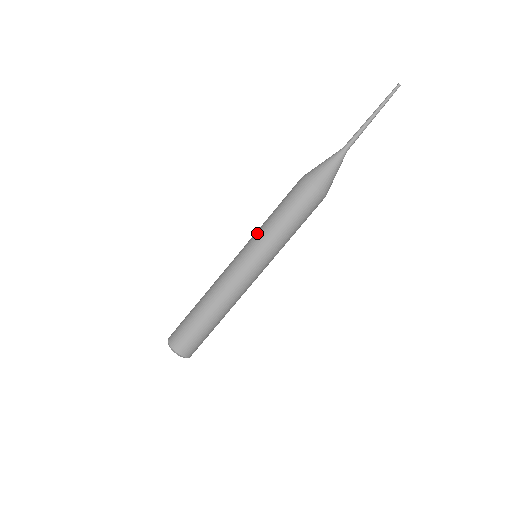
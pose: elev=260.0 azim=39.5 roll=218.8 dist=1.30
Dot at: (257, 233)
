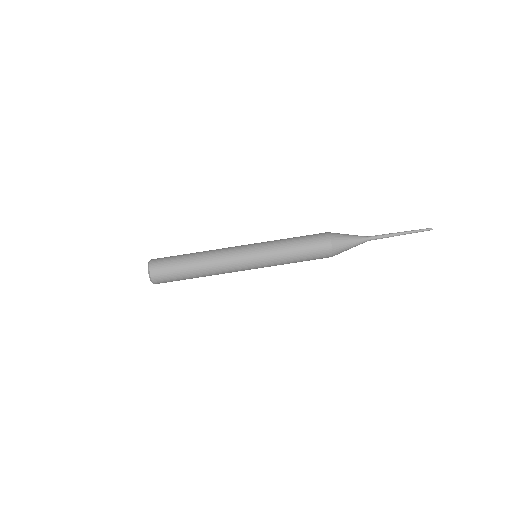
Dot at: (270, 241)
